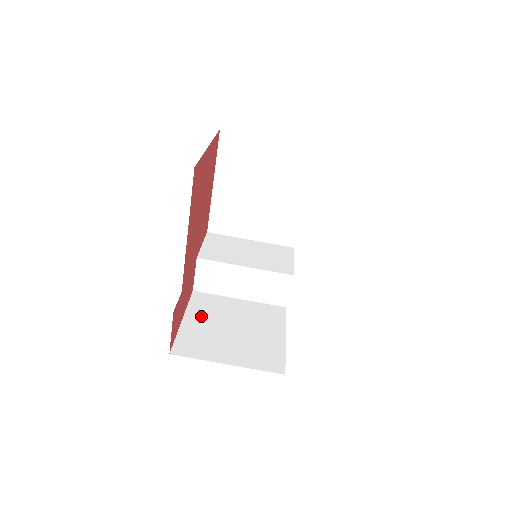
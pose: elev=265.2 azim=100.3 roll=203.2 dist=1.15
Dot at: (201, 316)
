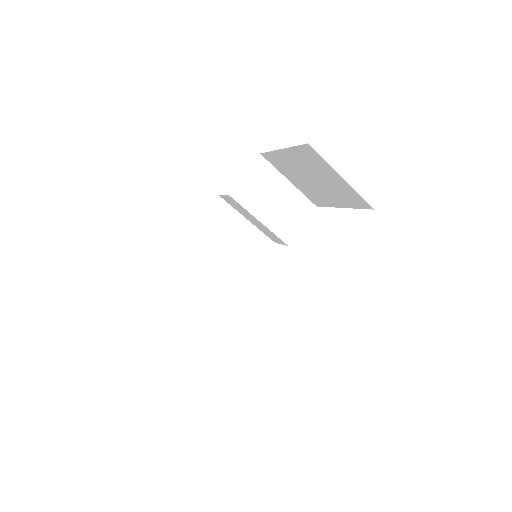
Dot at: (209, 229)
